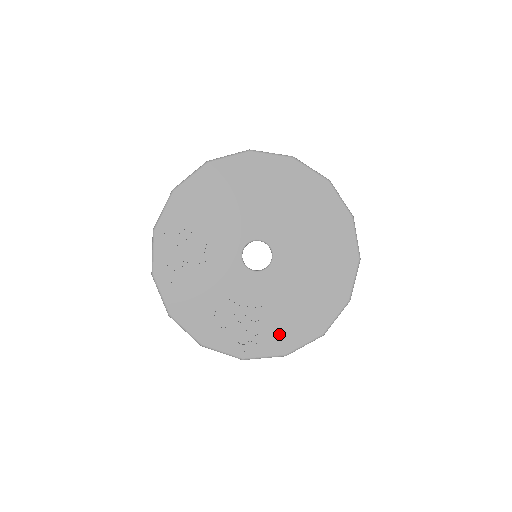
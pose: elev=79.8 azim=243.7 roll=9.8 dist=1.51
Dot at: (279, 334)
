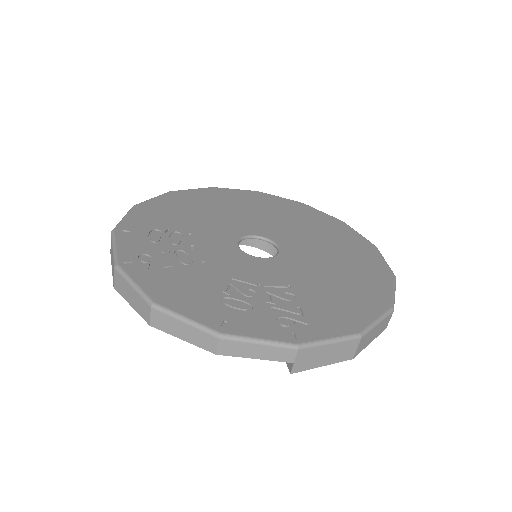
Dot at: (334, 311)
